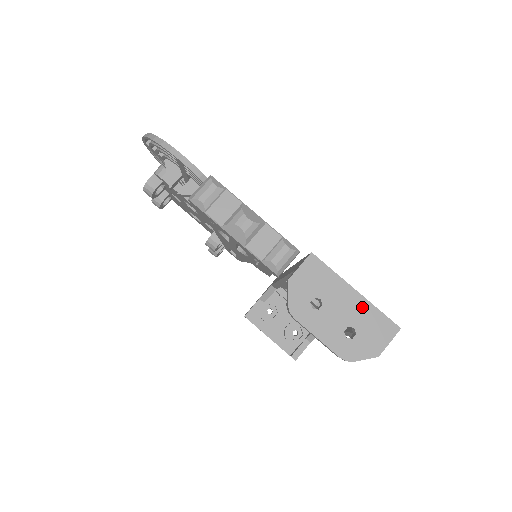
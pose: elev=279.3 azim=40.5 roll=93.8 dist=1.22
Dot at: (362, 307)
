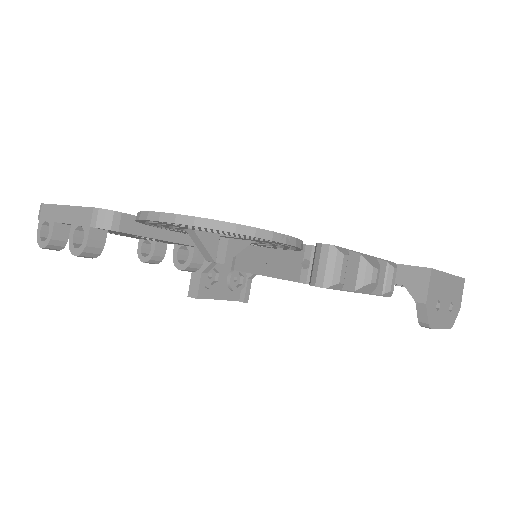
Dot at: (453, 283)
